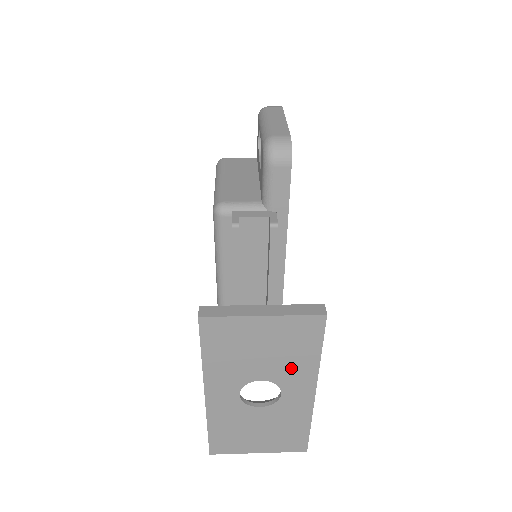
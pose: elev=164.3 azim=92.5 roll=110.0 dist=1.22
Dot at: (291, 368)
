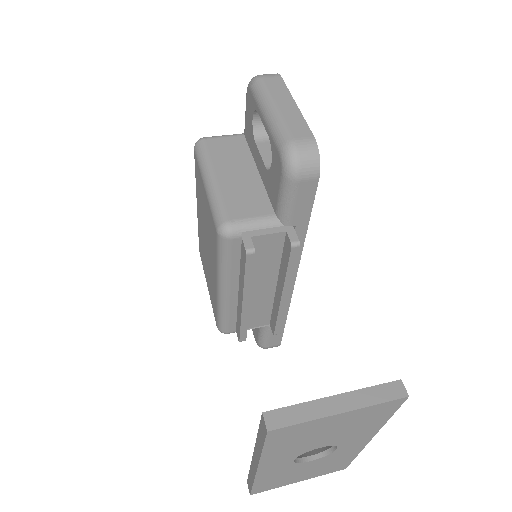
Dot at: (354, 434)
